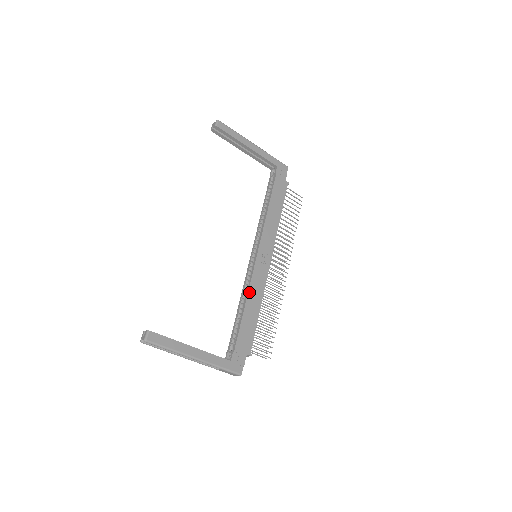
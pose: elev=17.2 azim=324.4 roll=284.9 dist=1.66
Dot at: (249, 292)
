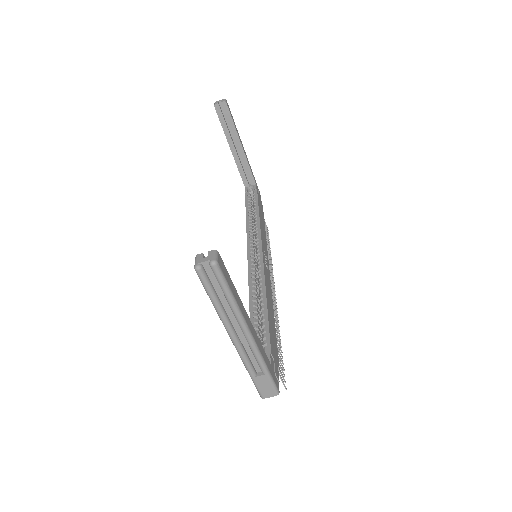
Dot at: (266, 288)
